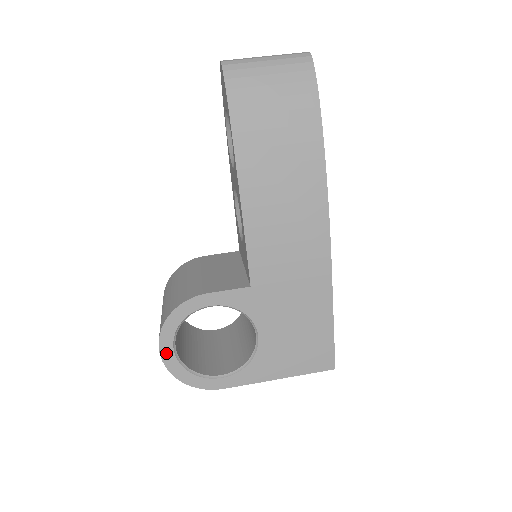
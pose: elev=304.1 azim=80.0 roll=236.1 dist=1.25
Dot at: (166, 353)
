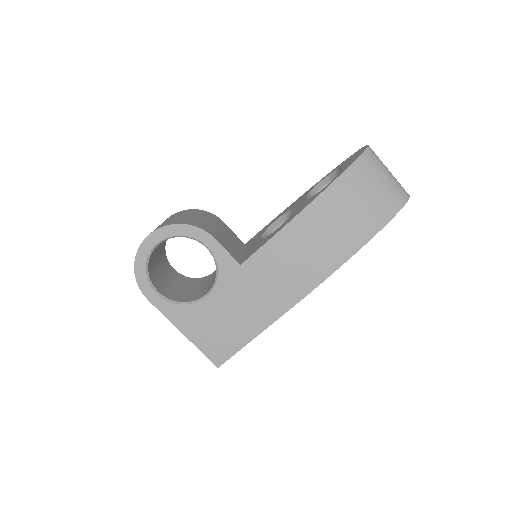
Dot at: (150, 241)
